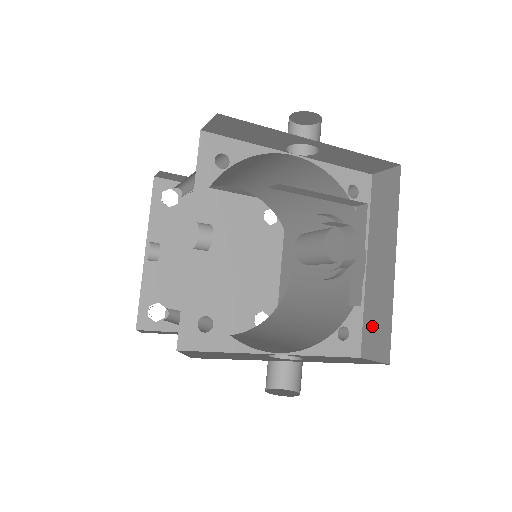
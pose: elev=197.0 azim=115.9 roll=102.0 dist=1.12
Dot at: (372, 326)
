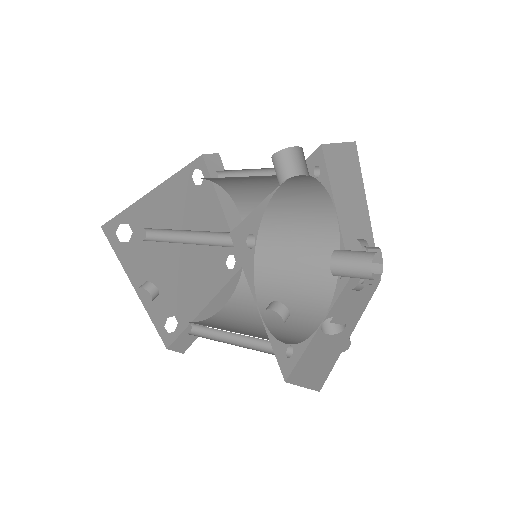
Dot at: occluded
